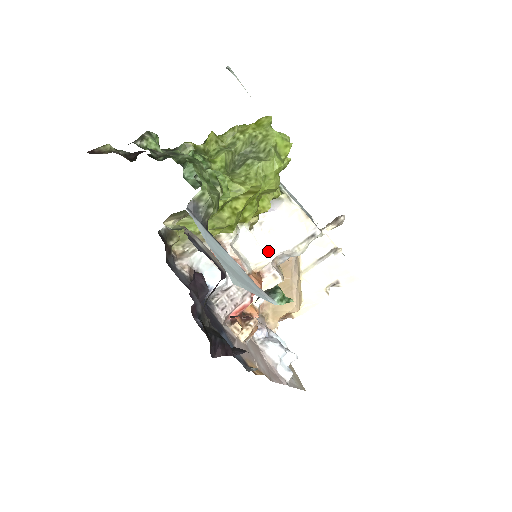
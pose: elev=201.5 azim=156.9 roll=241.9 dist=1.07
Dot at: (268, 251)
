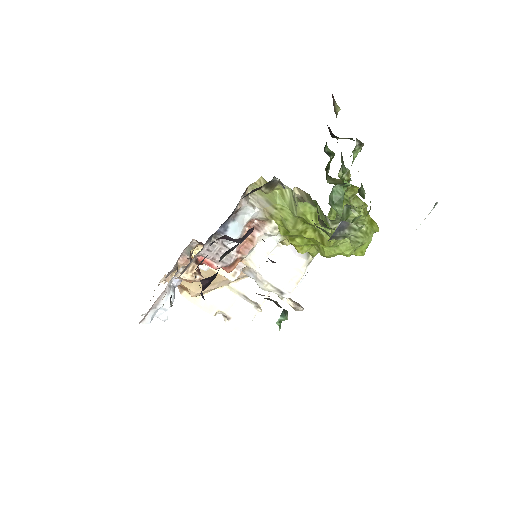
Dot at: occluded
